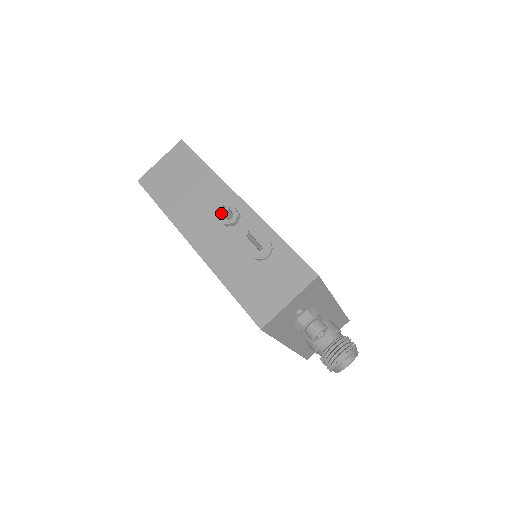
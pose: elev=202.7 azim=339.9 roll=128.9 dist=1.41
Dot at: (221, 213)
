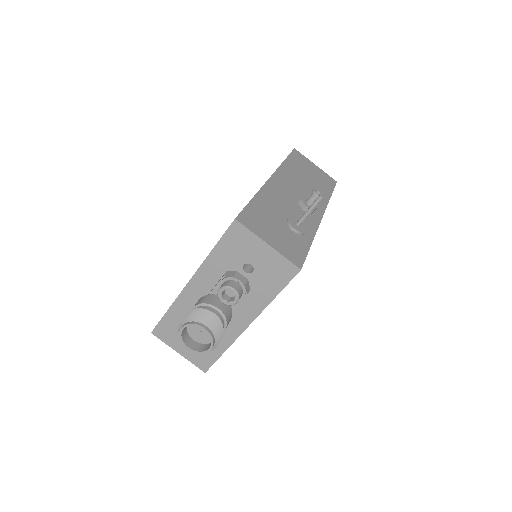
Dot at: (315, 190)
